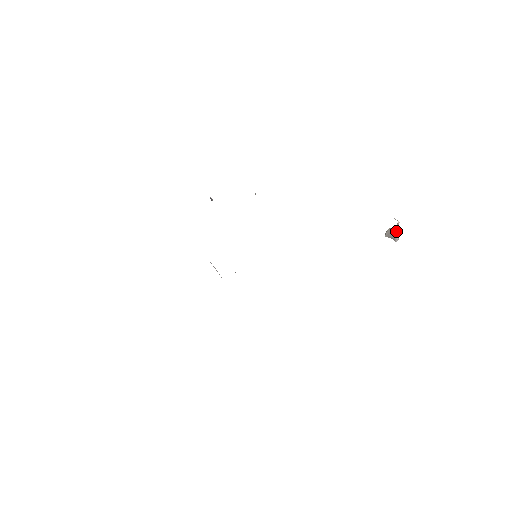
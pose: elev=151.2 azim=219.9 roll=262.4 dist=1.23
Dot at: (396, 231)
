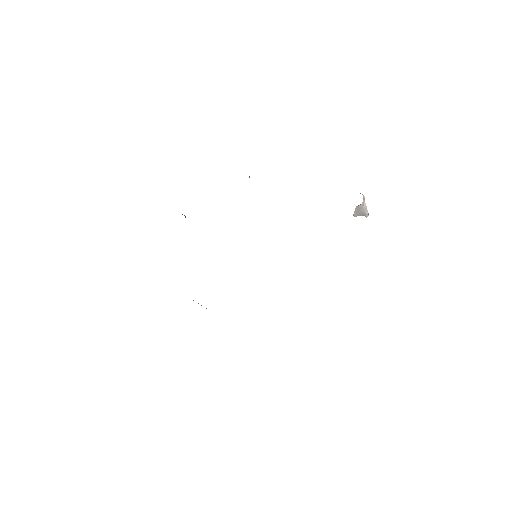
Dot at: (364, 206)
